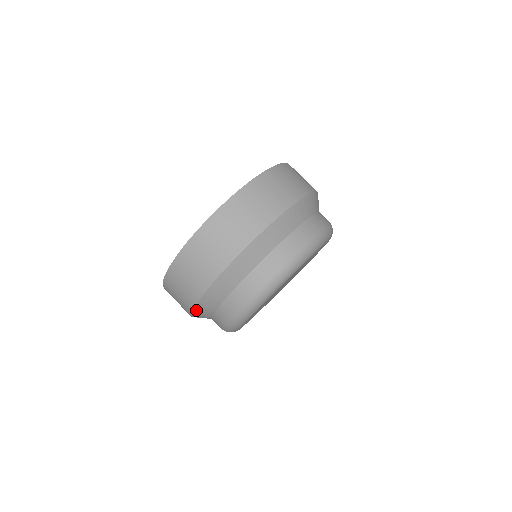
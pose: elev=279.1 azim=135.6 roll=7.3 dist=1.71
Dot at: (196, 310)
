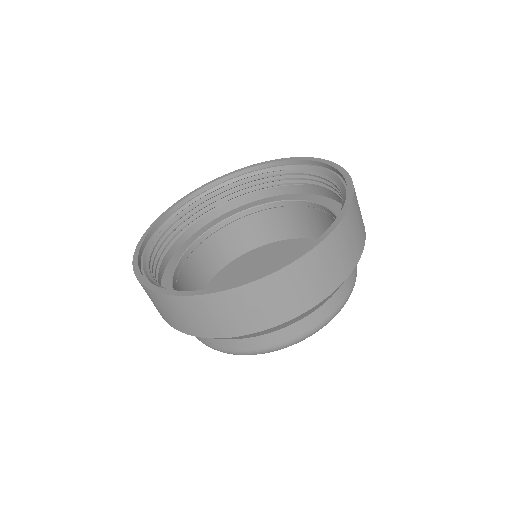
Dot at: (235, 337)
